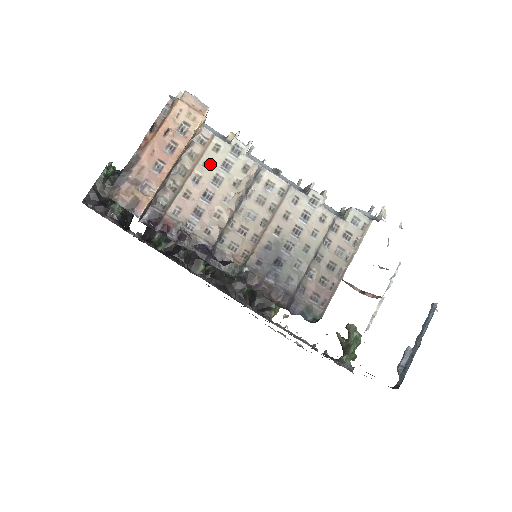
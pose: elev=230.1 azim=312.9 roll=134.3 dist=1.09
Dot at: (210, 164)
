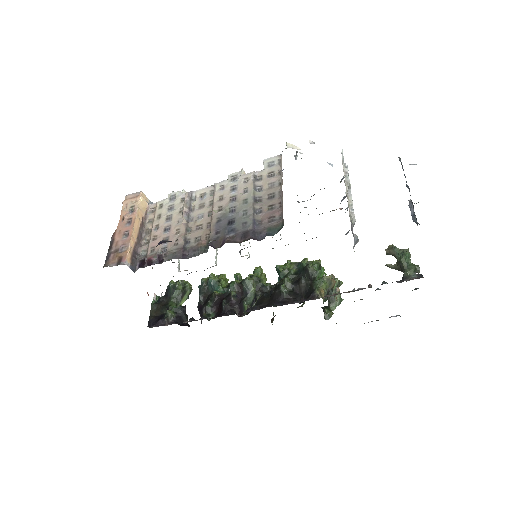
Dot at: (161, 215)
